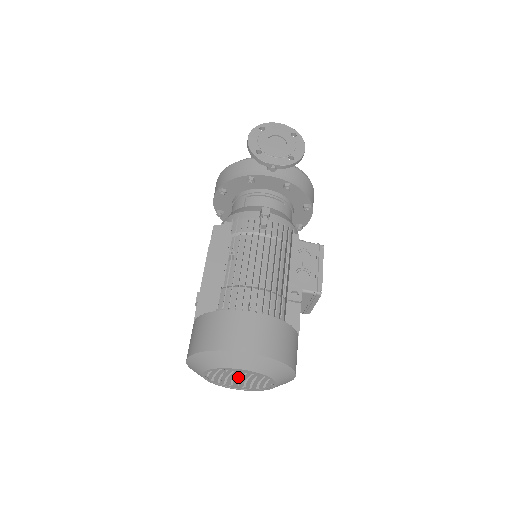
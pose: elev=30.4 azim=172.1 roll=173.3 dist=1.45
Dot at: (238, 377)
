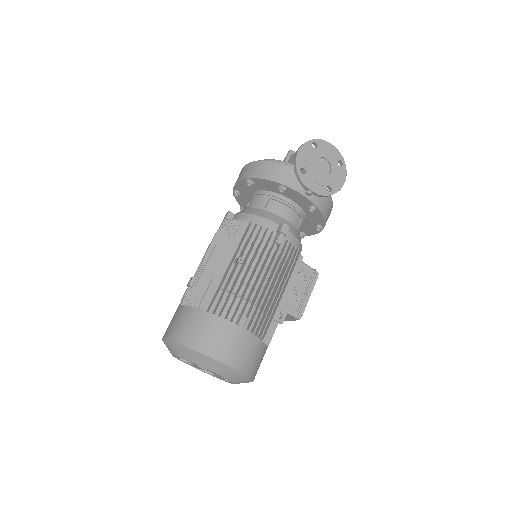
Dot at: (204, 369)
